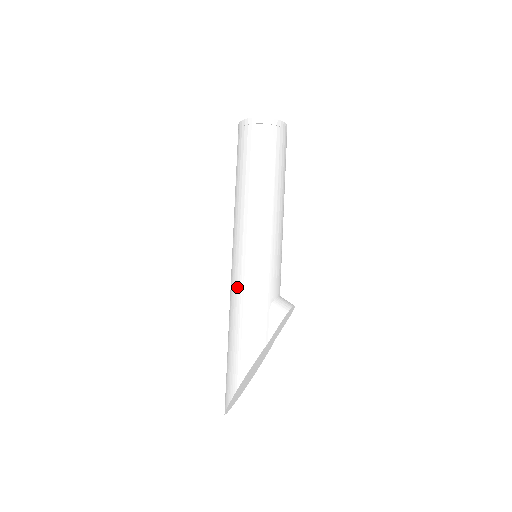
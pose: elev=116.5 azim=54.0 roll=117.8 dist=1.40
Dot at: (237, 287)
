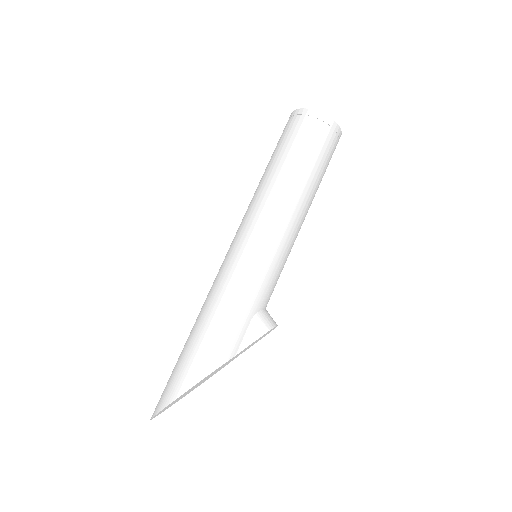
Dot at: (226, 280)
